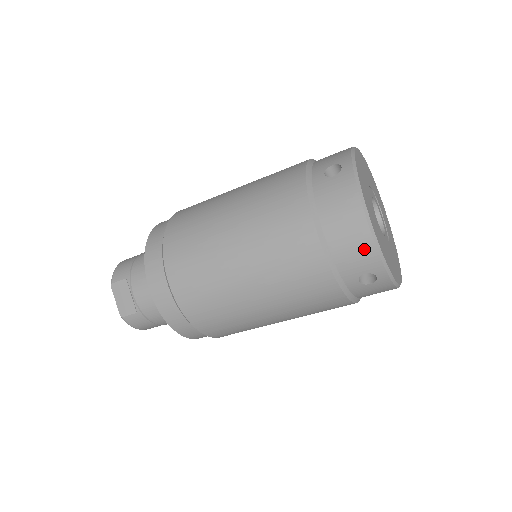
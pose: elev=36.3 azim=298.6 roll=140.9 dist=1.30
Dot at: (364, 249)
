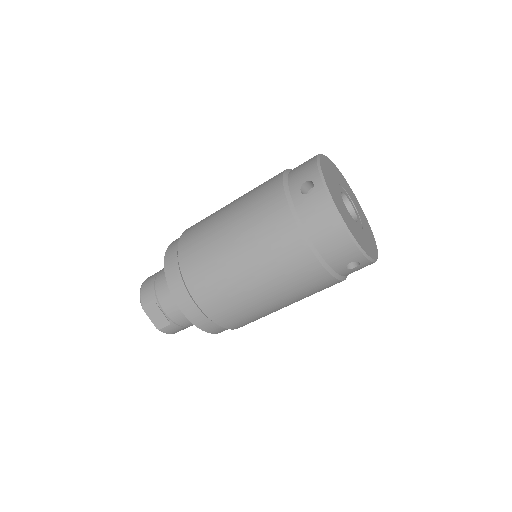
Dot at: (346, 247)
